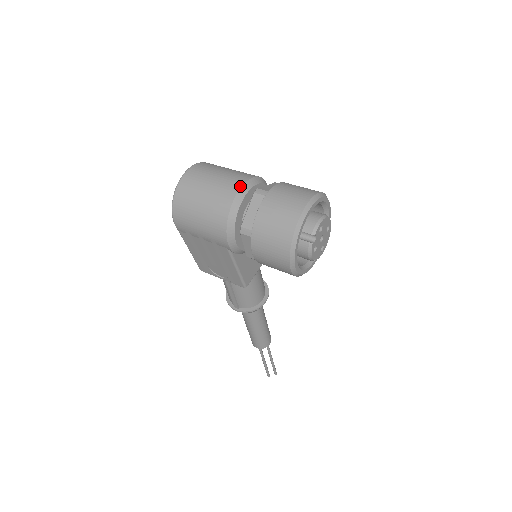
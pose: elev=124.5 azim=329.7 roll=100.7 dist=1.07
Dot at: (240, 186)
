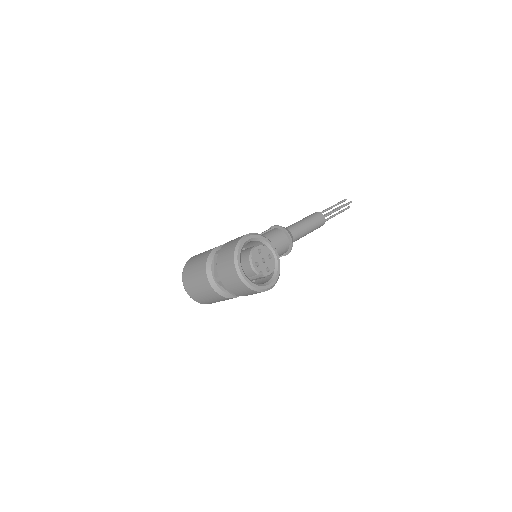
Dot at: (209, 283)
